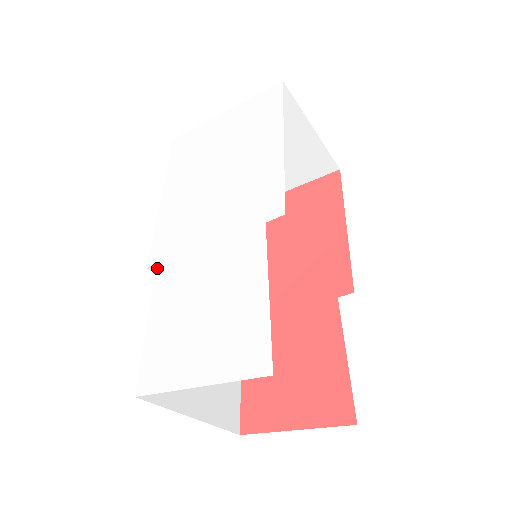
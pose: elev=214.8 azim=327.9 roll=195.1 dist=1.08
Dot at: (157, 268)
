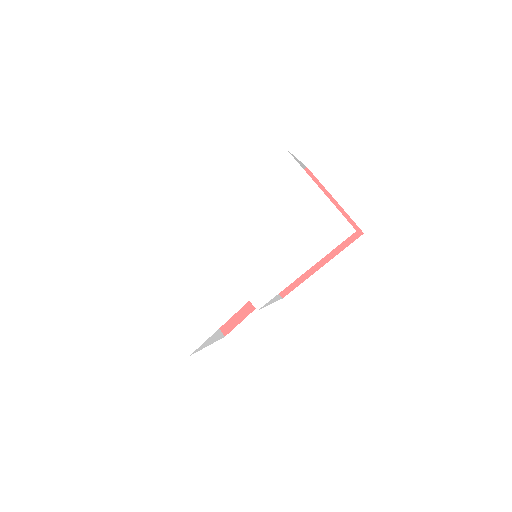
Dot at: (198, 240)
